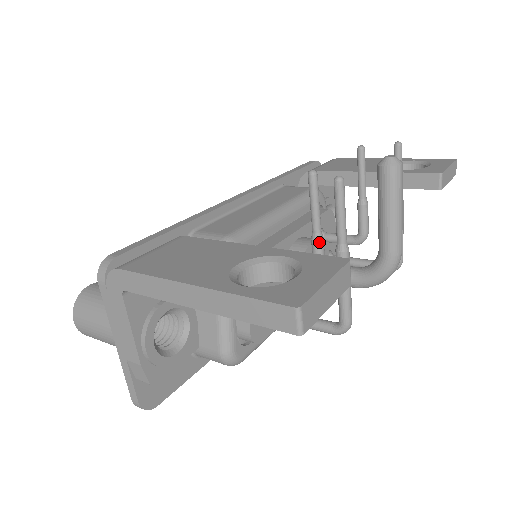
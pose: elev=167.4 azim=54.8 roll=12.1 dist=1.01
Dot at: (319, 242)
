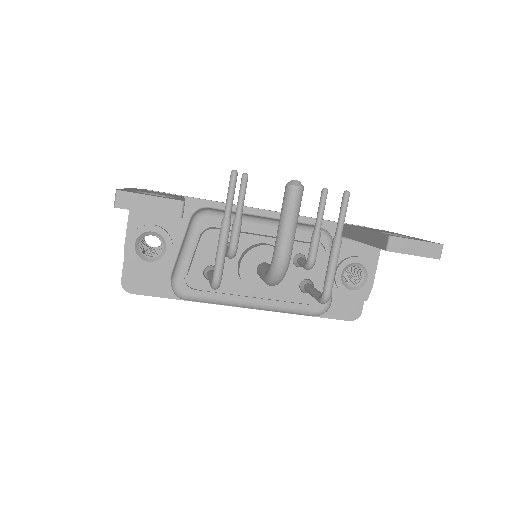
Dot at: (234, 223)
